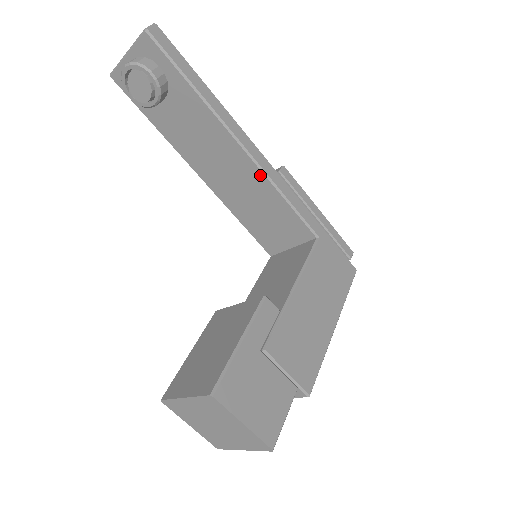
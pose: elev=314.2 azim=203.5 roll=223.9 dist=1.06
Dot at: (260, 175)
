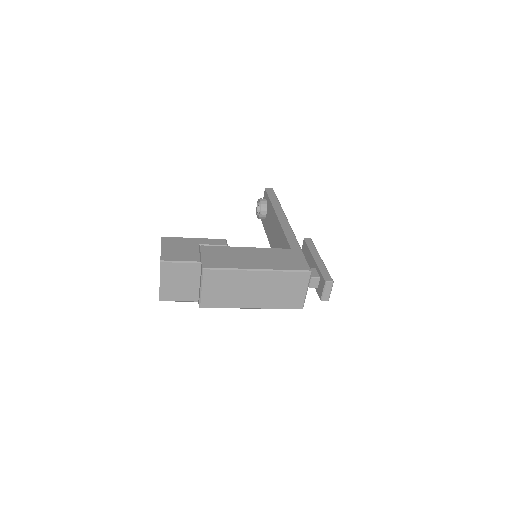
Dot at: (280, 226)
